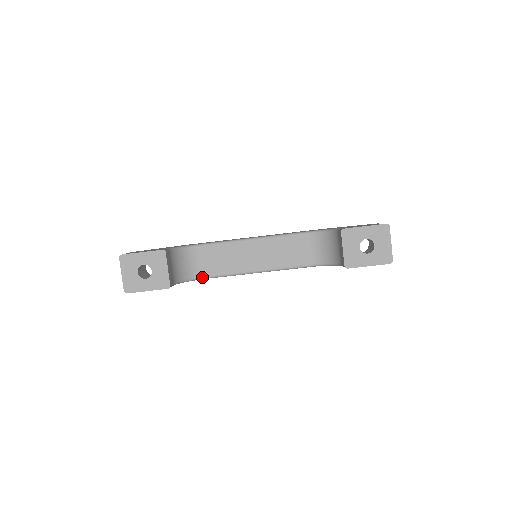
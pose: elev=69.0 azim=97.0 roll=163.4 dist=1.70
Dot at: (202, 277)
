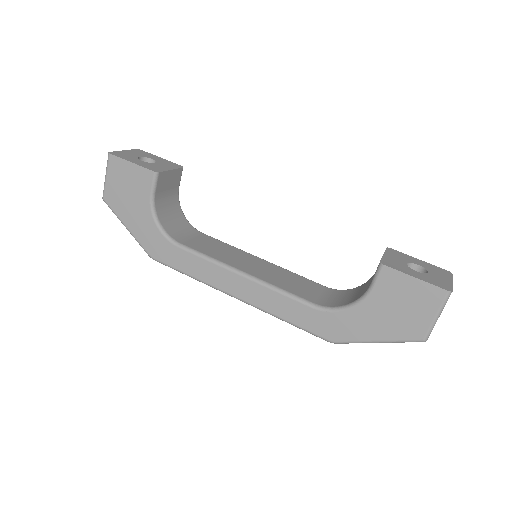
Dot at: (175, 240)
